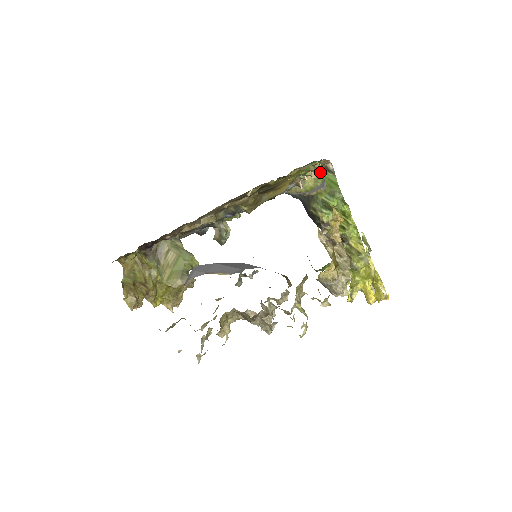
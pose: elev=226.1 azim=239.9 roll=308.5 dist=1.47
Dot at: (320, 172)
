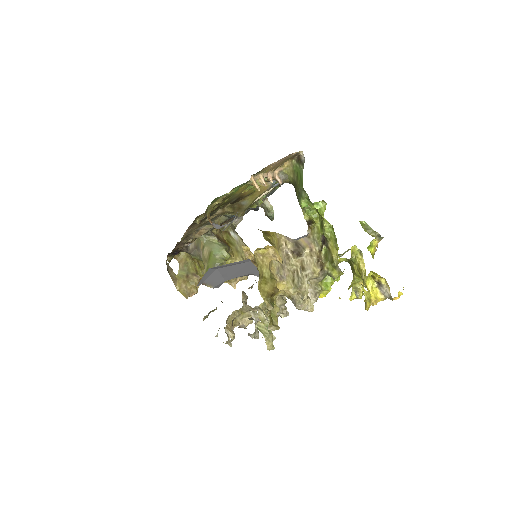
Dot at: (295, 163)
